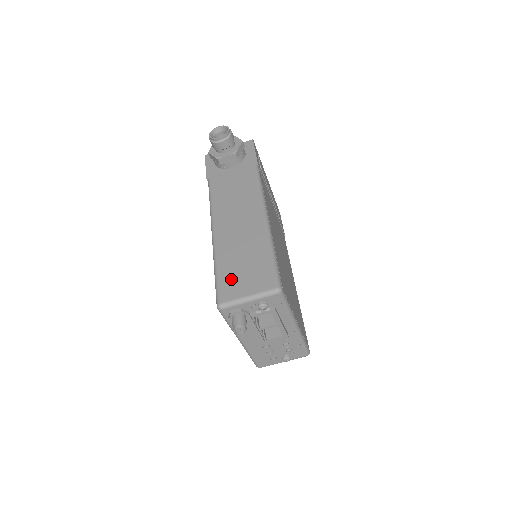
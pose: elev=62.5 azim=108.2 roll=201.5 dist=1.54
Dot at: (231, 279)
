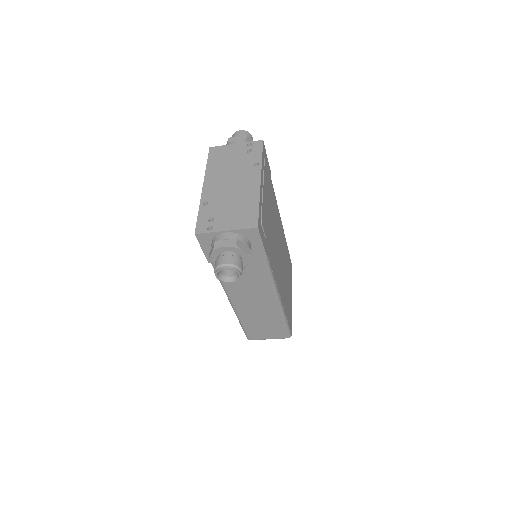
Dot at: (255, 332)
